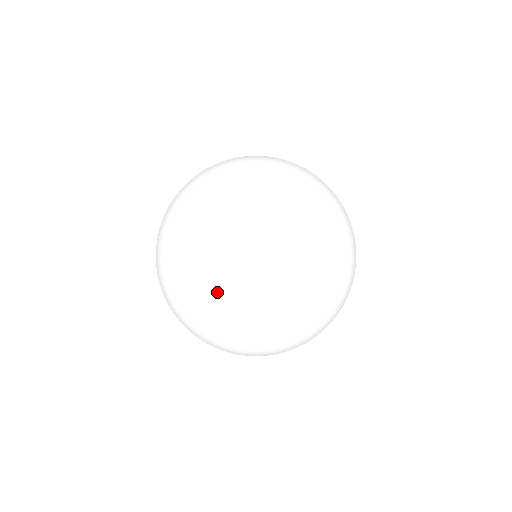
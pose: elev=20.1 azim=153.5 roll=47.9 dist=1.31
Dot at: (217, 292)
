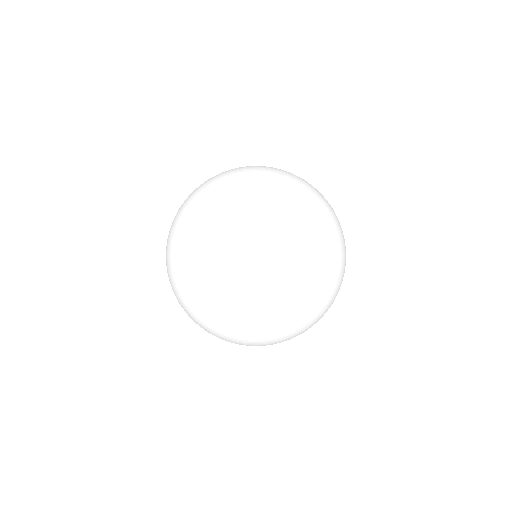
Dot at: (234, 286)
